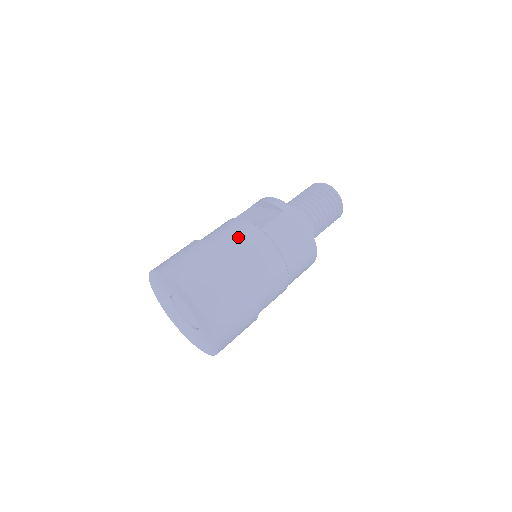
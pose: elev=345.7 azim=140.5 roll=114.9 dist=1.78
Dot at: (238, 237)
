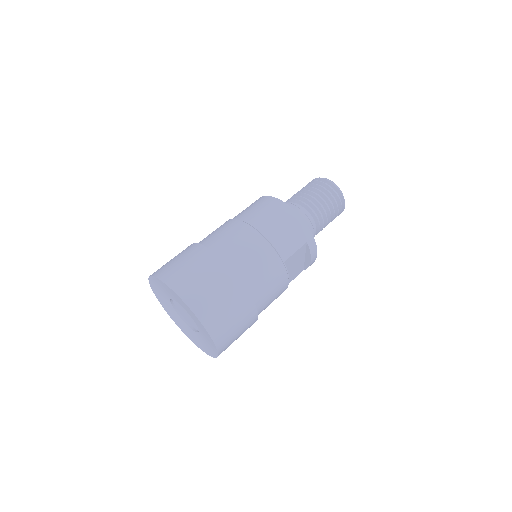
Dot at: occluded
